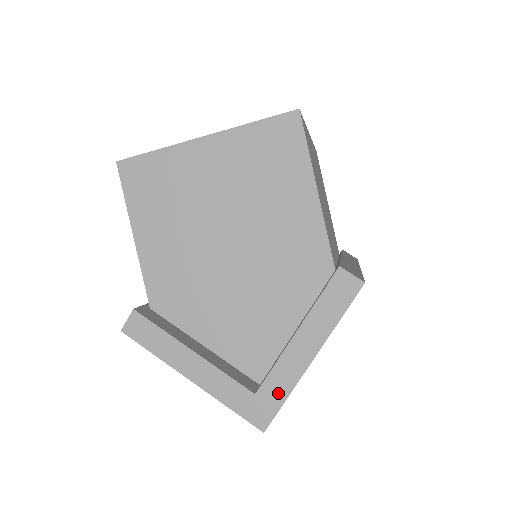
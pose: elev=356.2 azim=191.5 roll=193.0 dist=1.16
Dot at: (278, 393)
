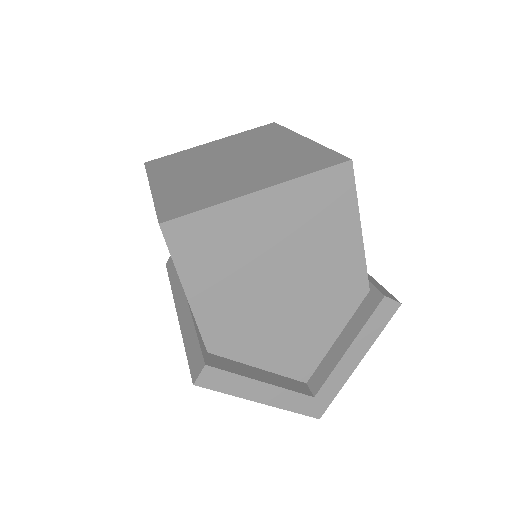
Dot at: (332, 392)
